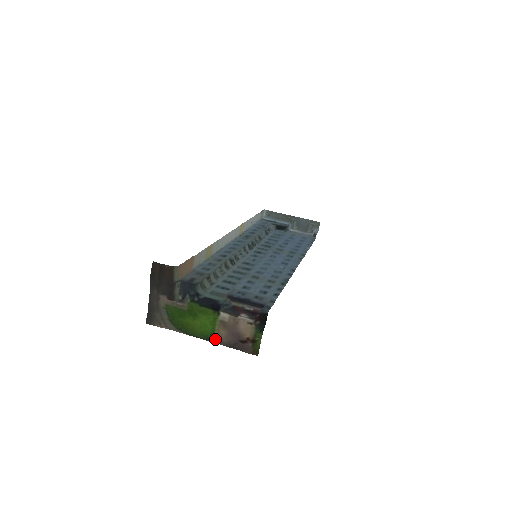
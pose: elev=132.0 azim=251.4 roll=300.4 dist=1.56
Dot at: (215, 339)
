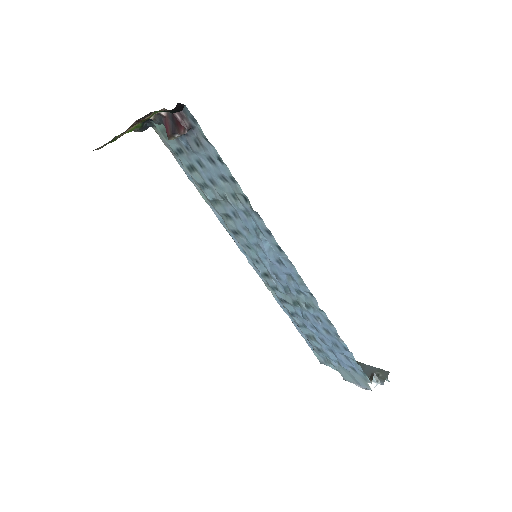
Dot at: occluded
